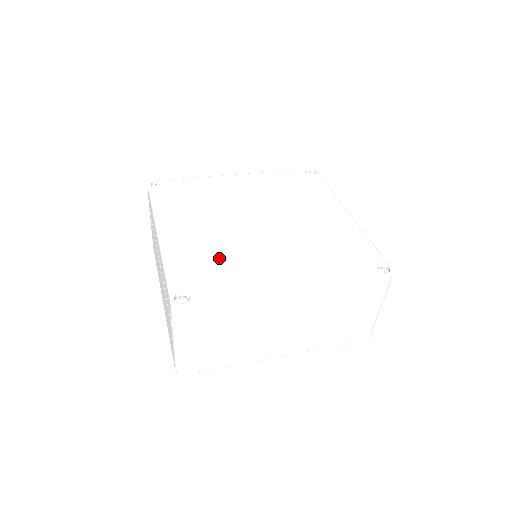
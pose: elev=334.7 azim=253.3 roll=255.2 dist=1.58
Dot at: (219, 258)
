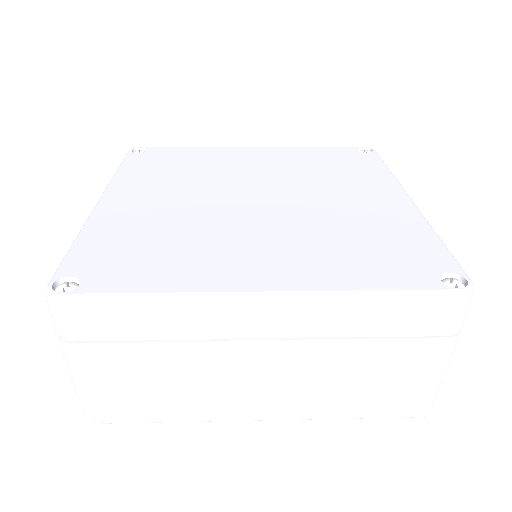
Dot at: (165, 236)
